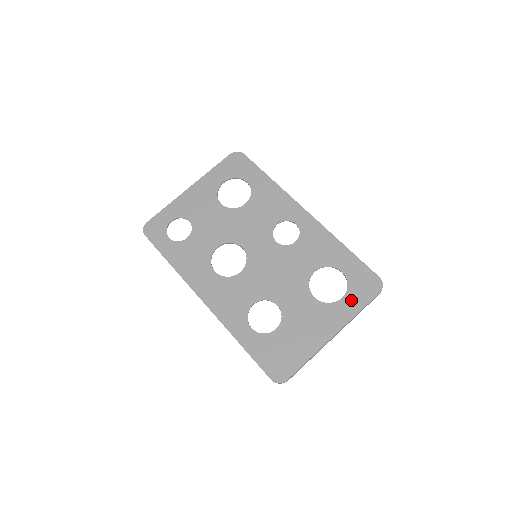
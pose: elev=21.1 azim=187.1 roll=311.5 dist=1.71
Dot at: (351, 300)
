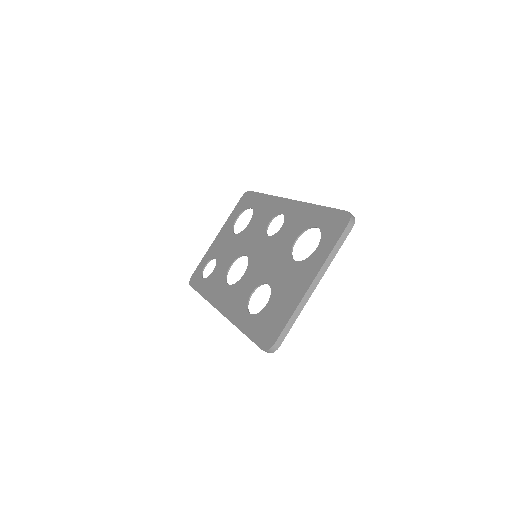
Dot at: (324, 245)
